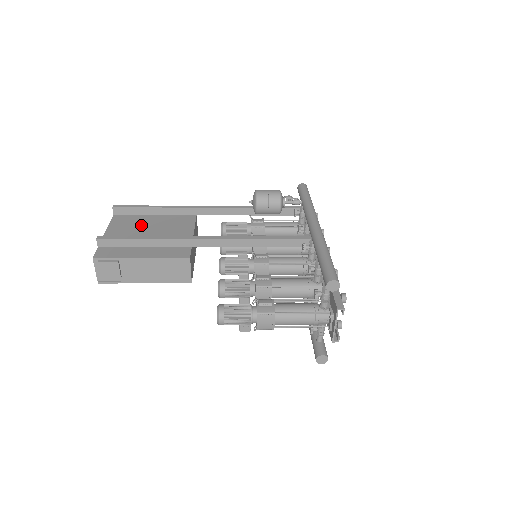
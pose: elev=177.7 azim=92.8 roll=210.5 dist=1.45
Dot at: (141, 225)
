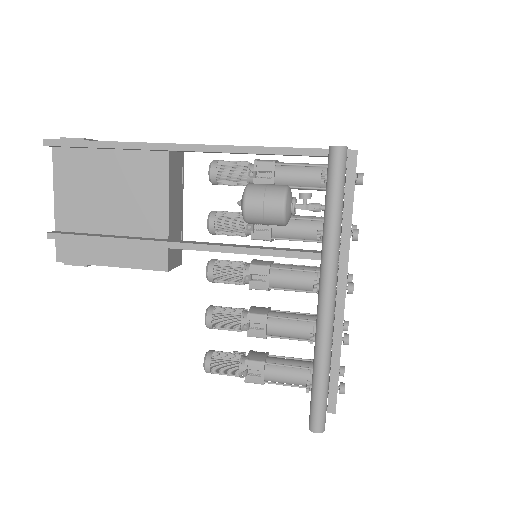
Dot at: (95, 181)
